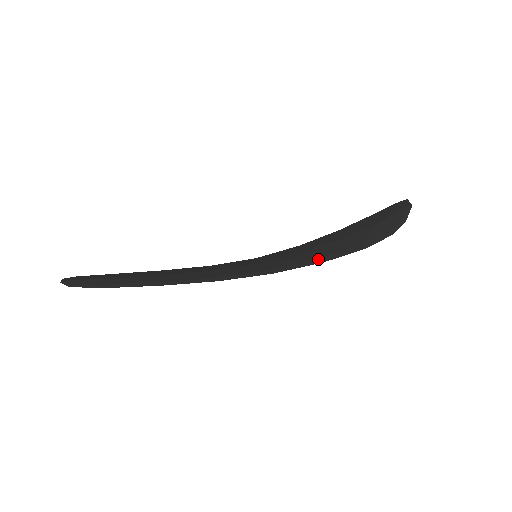
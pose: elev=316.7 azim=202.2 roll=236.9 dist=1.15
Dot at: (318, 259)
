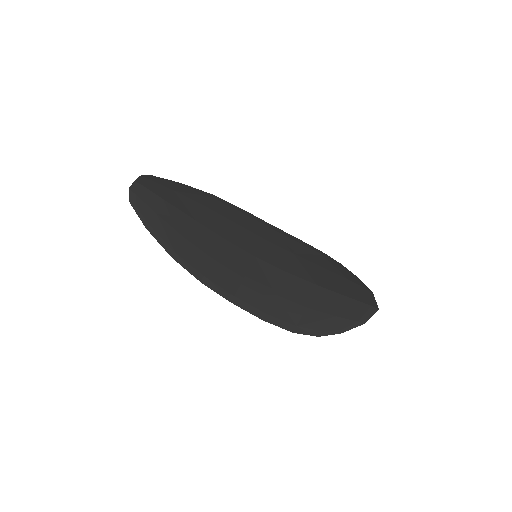
Dot at: (264, 314)
